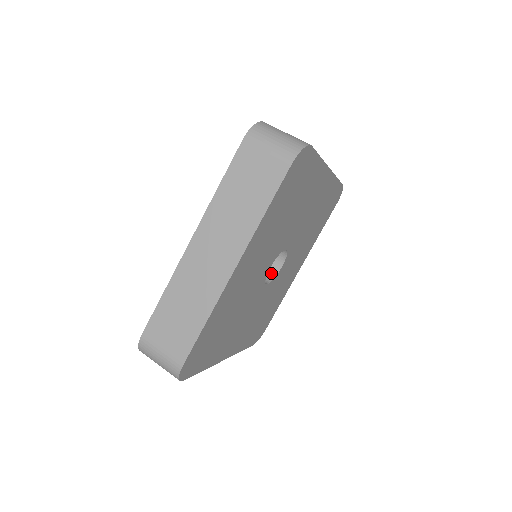
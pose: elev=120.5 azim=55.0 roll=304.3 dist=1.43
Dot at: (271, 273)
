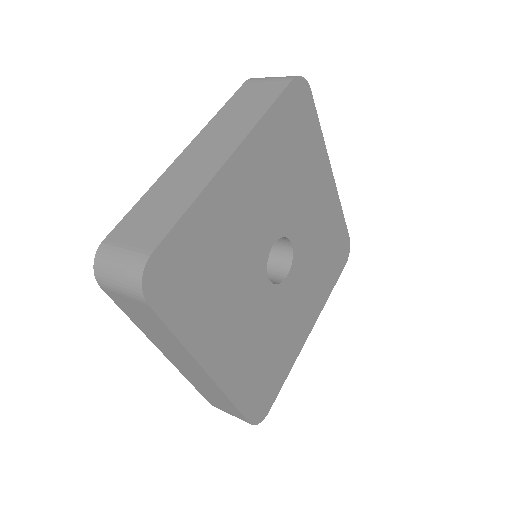
Dot at: (274, 281)
